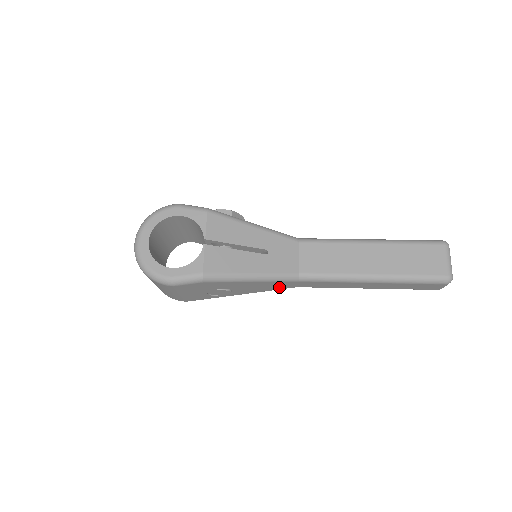
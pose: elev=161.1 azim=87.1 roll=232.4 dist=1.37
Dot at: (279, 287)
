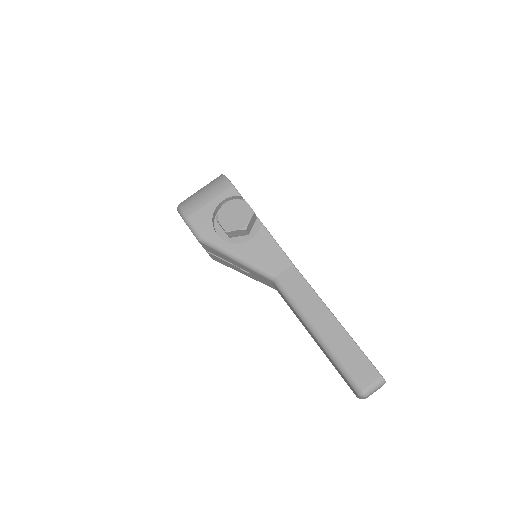
Dot at: occluded
